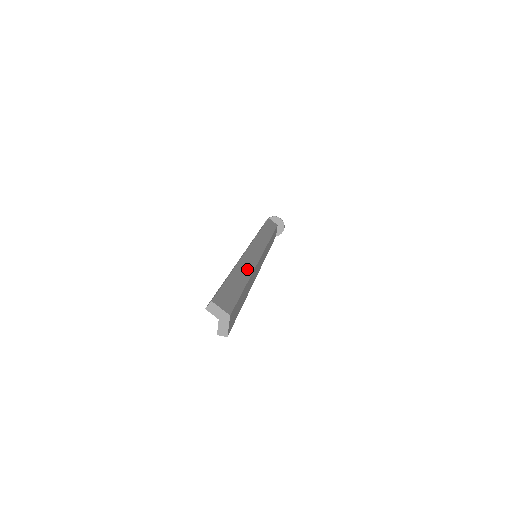
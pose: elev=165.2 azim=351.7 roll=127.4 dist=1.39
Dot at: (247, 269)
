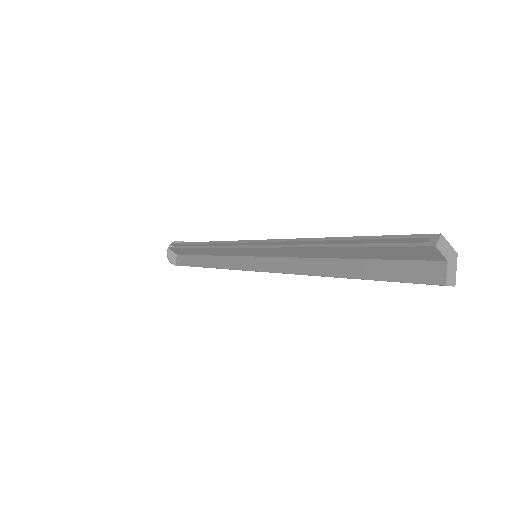
Dot at: occluded
